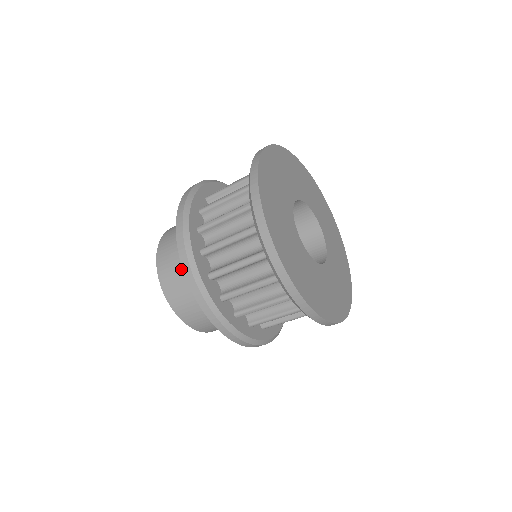
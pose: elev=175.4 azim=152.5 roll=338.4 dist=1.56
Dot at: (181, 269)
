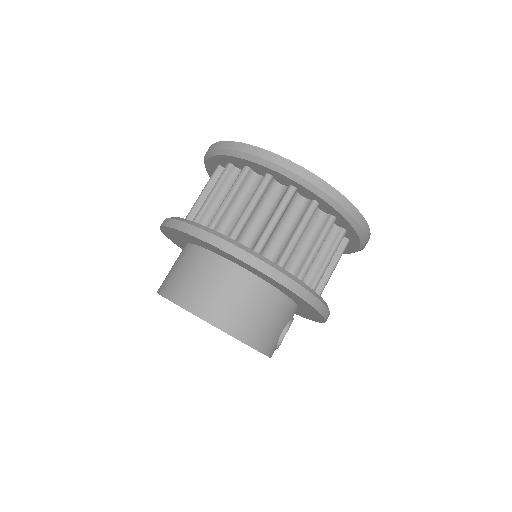
Dot at: (215, 284)
